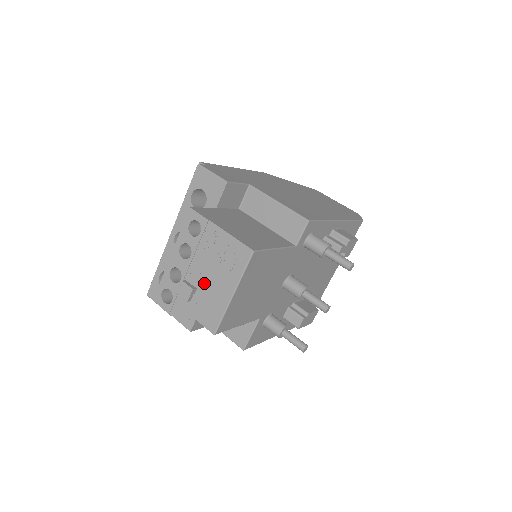
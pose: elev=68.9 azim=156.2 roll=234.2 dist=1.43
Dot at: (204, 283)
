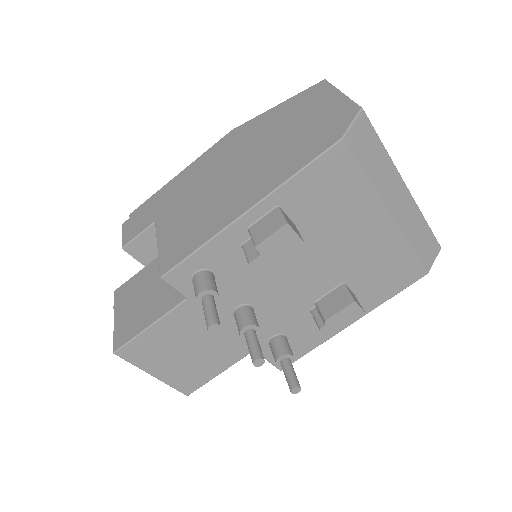
Dot at: occluded
